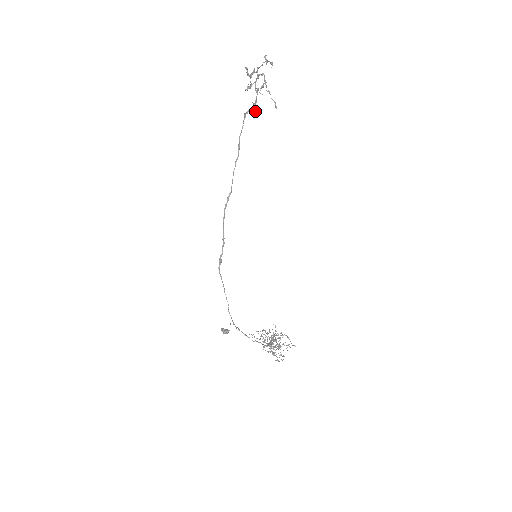
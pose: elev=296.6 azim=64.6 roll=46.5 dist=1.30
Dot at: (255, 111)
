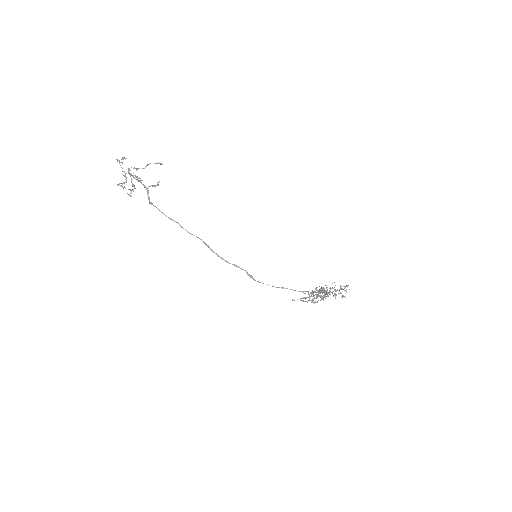
Dot at: (157, 184)
